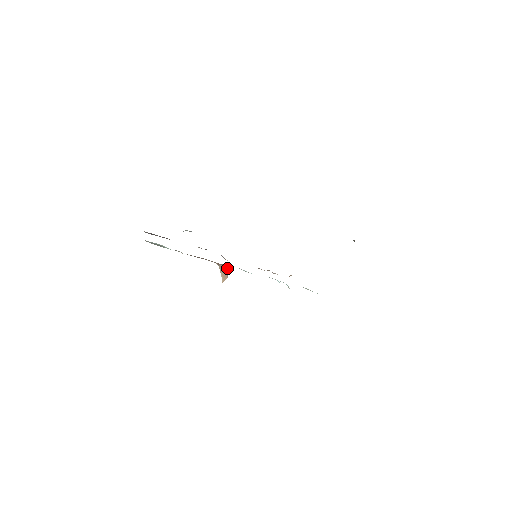
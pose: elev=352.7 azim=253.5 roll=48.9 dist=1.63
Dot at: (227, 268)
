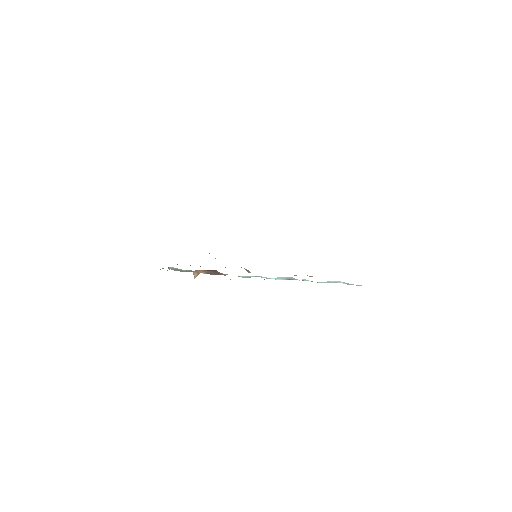
Dot at: occluded
